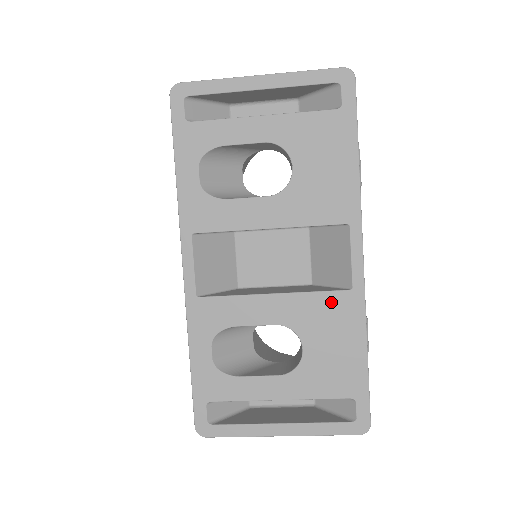
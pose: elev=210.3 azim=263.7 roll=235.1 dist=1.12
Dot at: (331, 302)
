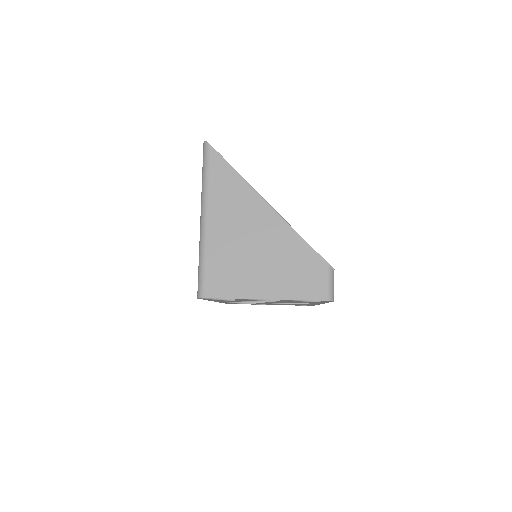
Dot at: occluded
